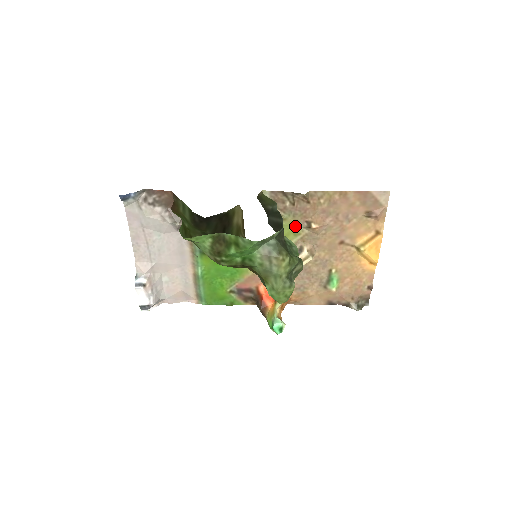
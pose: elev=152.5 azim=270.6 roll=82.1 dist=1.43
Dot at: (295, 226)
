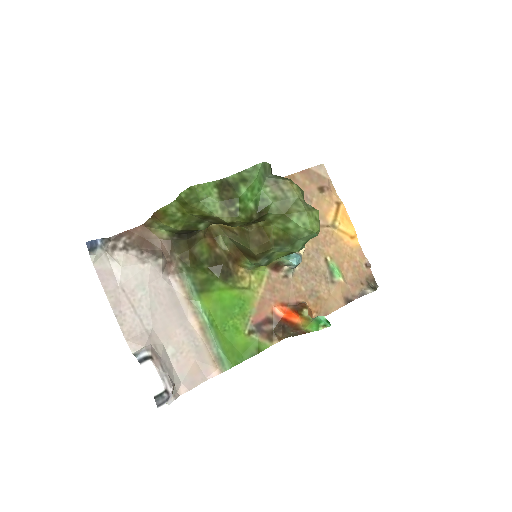
Dot at: occluded
